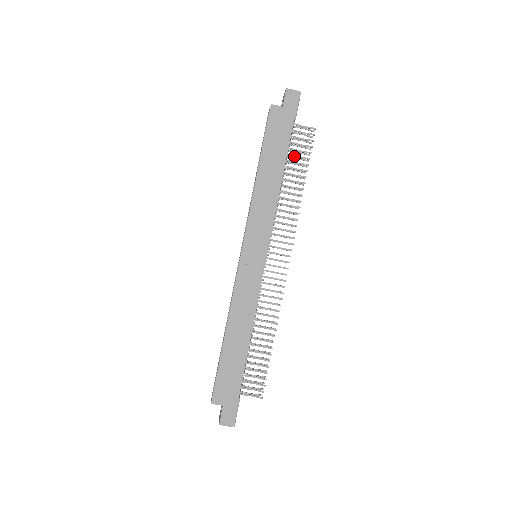
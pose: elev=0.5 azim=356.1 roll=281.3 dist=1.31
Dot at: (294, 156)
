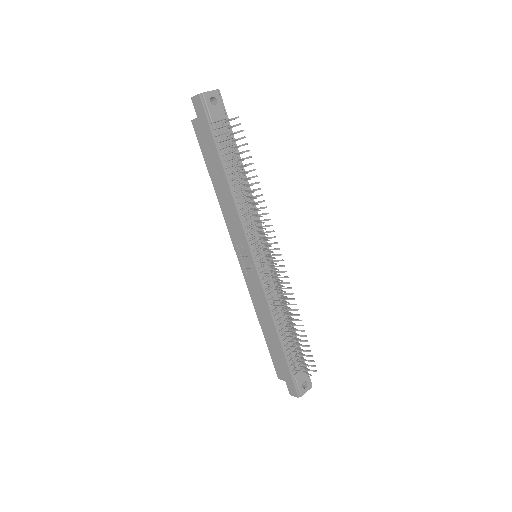
Dot at: (233, 155)
